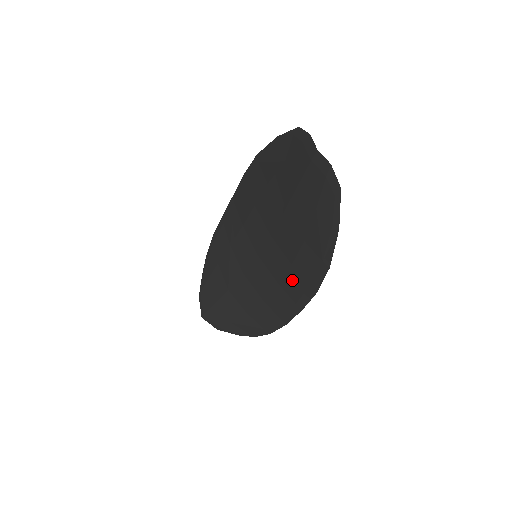
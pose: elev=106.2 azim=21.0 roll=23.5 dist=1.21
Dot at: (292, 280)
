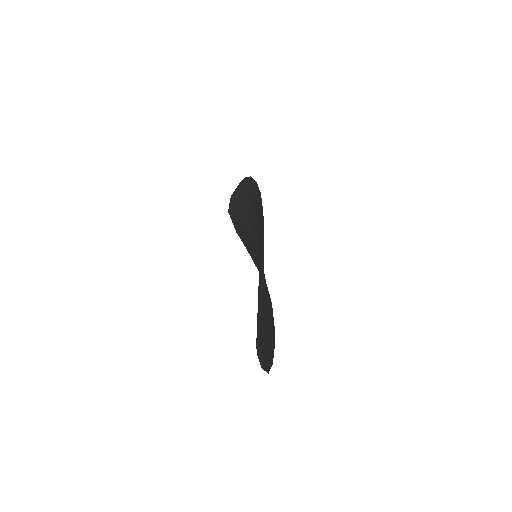
Dot at: occluded
